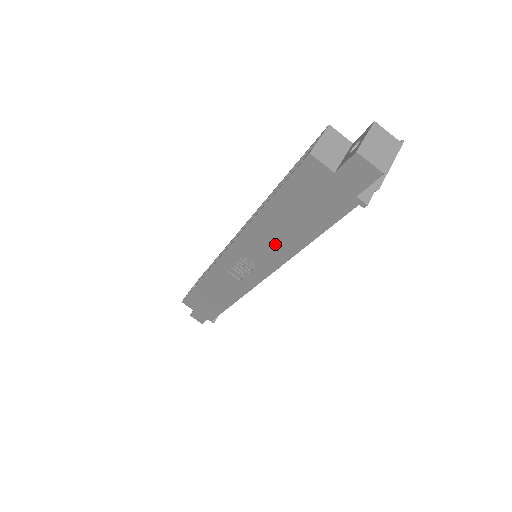
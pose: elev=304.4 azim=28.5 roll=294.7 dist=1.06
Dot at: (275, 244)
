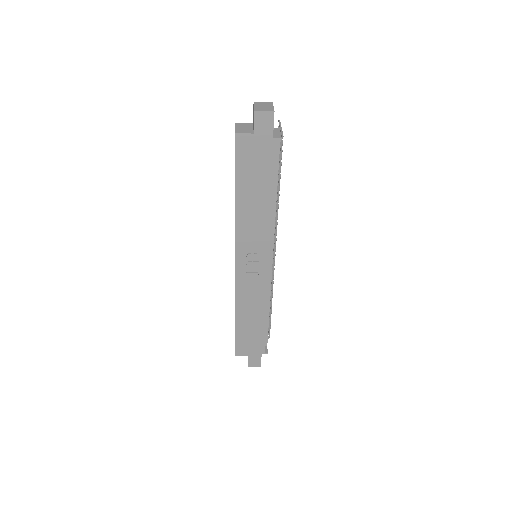
Dot at: (258, 219)
